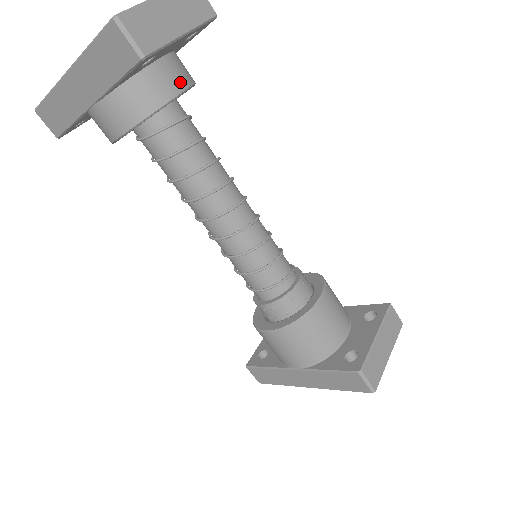
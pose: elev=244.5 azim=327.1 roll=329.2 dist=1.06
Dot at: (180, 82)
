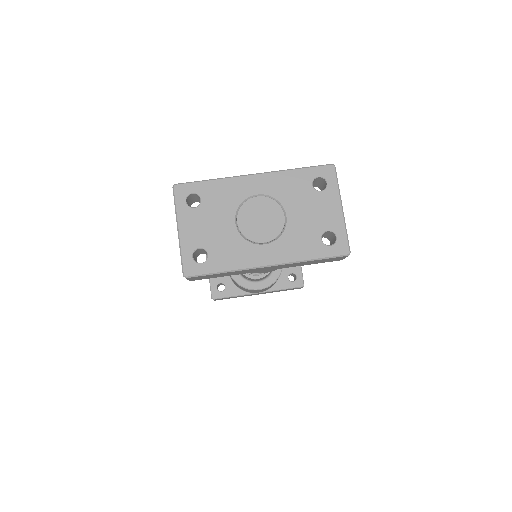
Dot at: occluded
